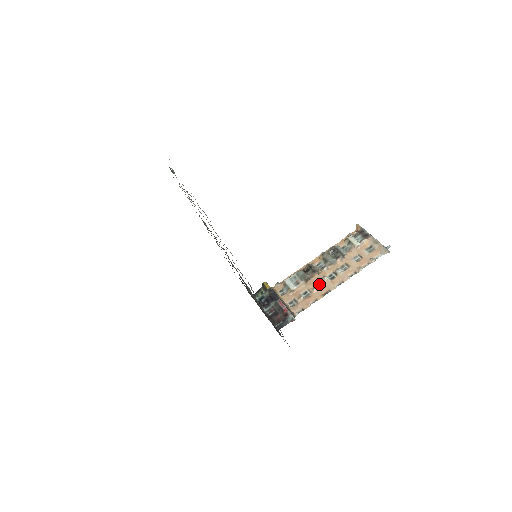
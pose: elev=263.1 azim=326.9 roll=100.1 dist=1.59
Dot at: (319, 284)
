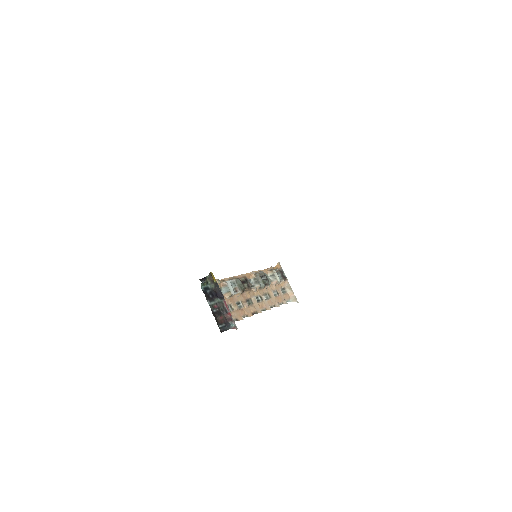
Dot at: (249, 301)
